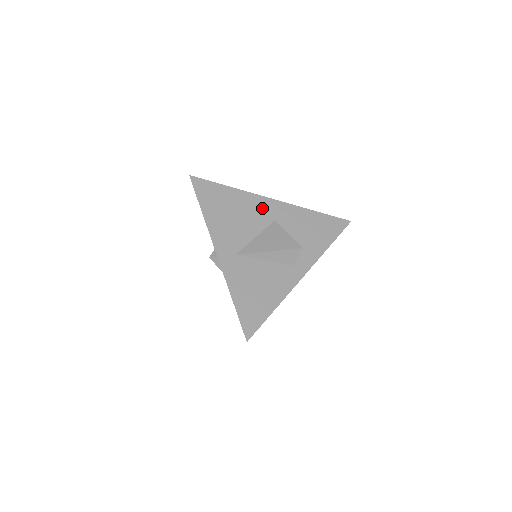
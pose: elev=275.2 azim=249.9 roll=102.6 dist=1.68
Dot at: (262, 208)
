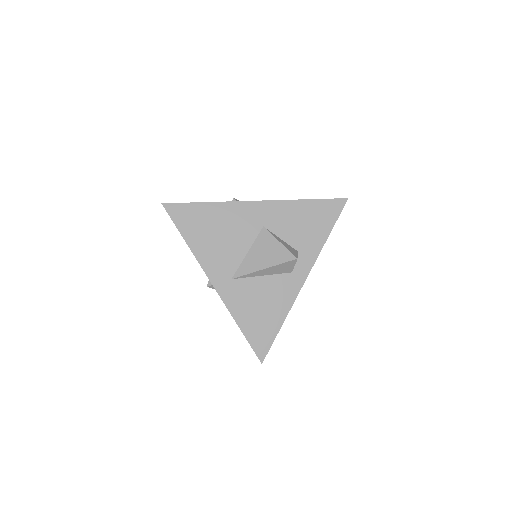
Dot at: (247, 216)
